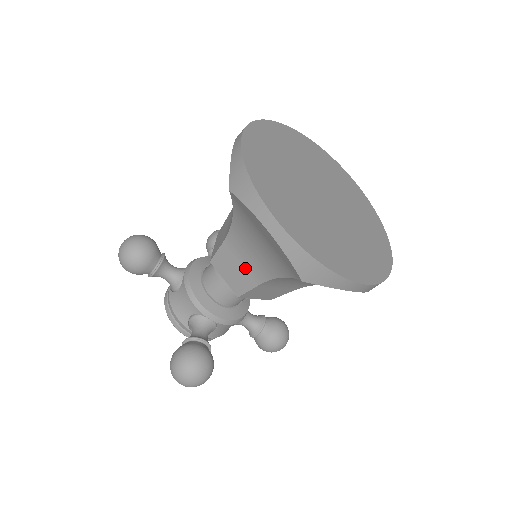
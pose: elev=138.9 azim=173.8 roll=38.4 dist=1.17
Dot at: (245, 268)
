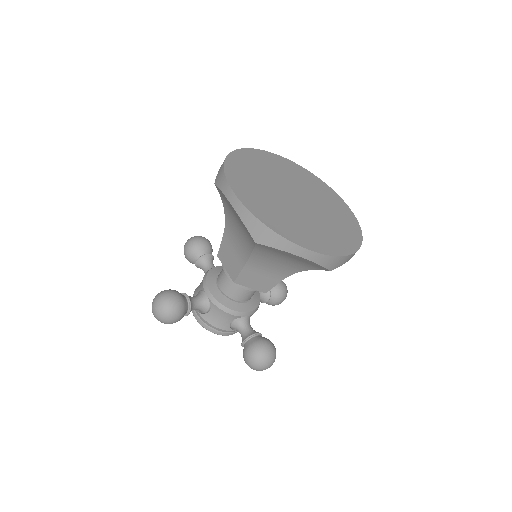
Dot at: (268, 275)
